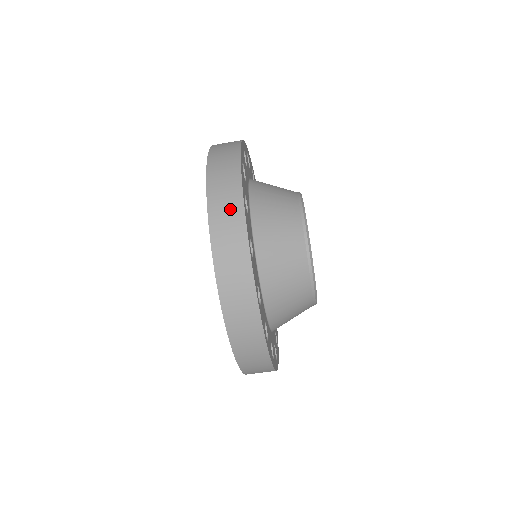
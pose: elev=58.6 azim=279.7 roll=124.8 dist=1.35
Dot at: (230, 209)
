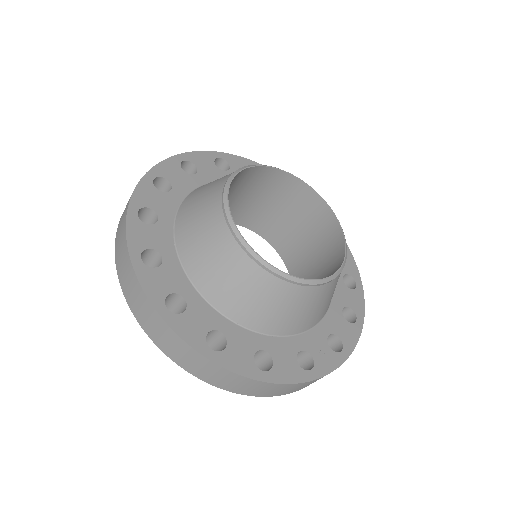
Dot at: (121, 231)
